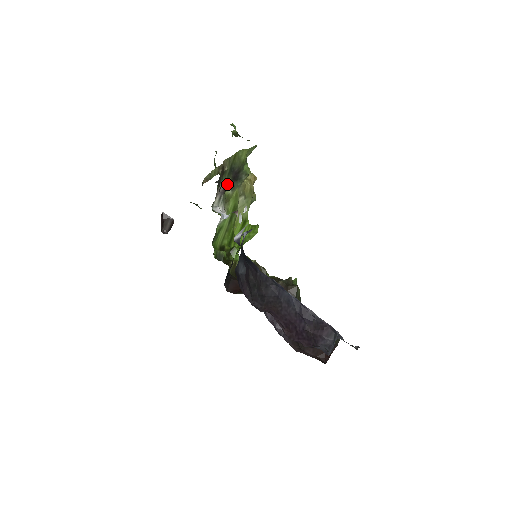
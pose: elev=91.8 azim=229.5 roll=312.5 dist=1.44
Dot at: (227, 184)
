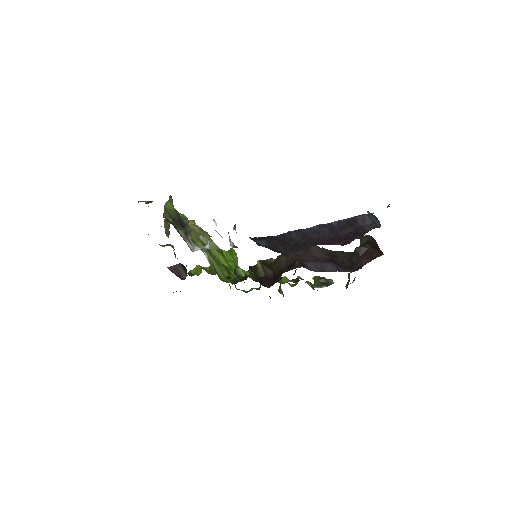
Dot at: occluded
